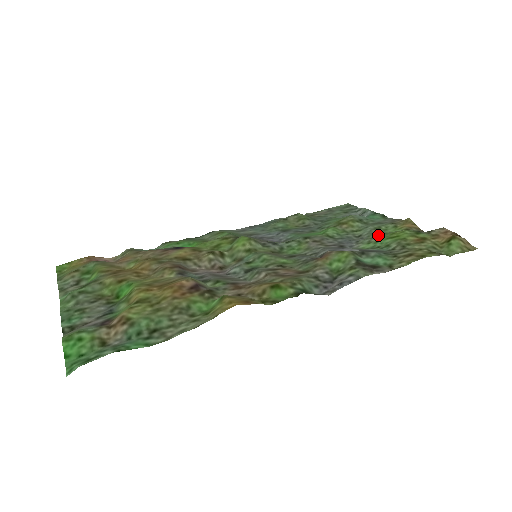
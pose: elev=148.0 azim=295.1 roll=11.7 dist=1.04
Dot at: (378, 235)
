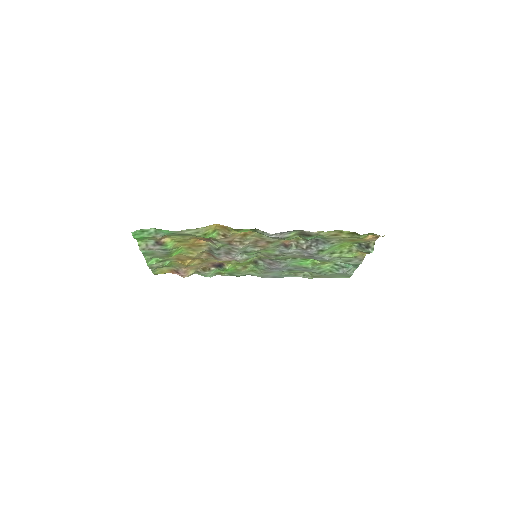
Dot at: (337, 252)
